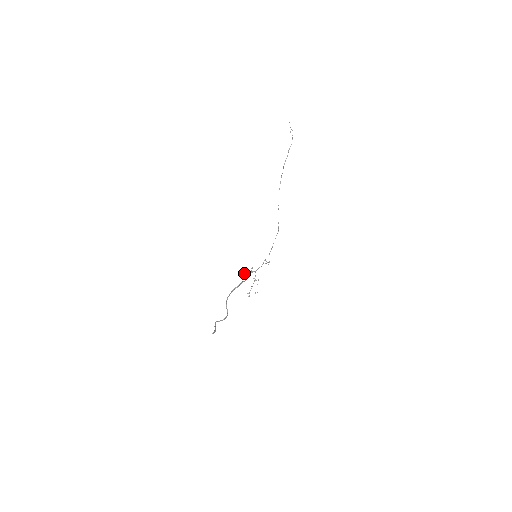
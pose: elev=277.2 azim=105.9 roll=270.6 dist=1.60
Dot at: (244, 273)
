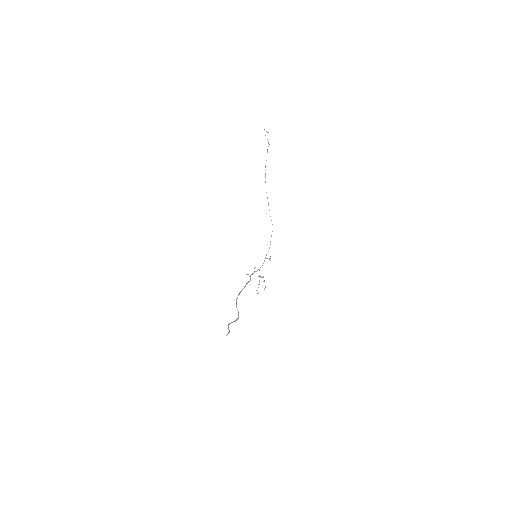
Dot at: (248, 274)
